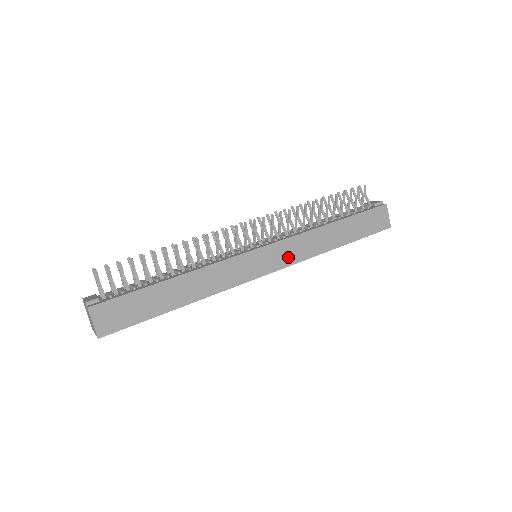
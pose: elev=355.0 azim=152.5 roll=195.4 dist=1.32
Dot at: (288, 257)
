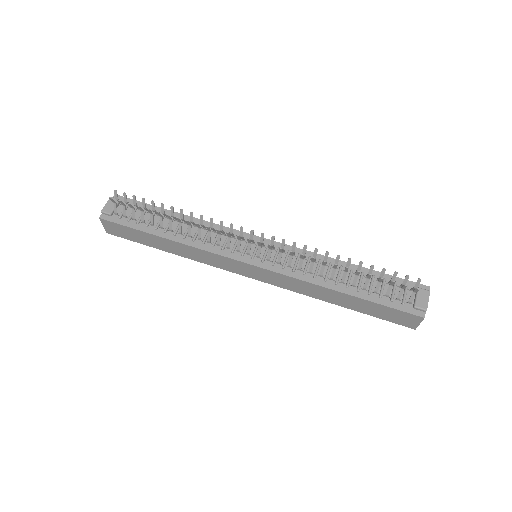
Dot at: (276, 281)
